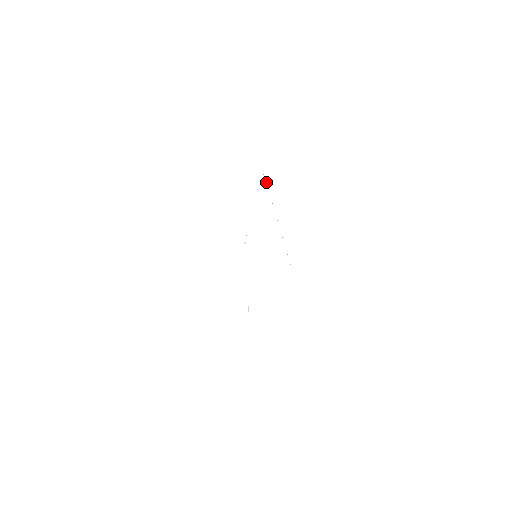
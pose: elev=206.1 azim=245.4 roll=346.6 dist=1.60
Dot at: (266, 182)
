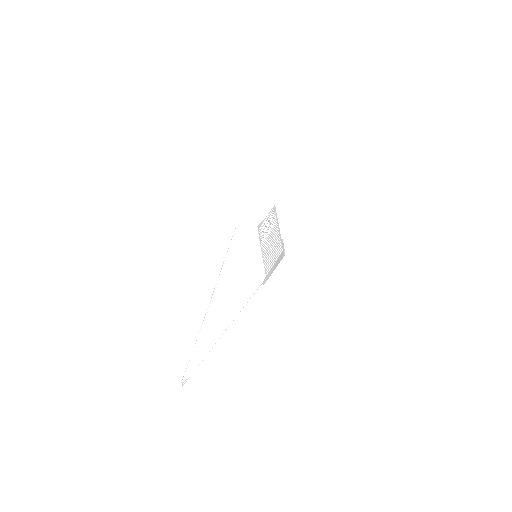
Dot at: occluded
